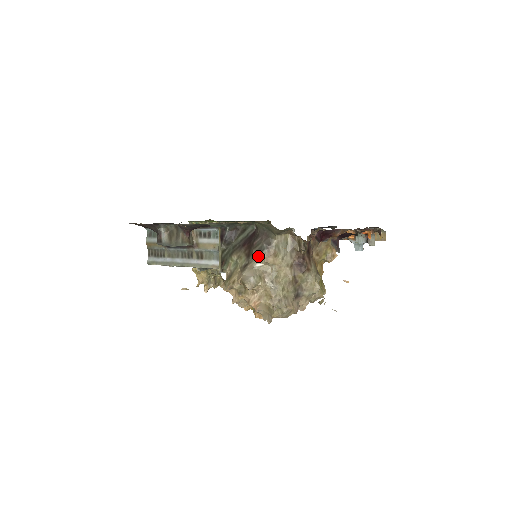
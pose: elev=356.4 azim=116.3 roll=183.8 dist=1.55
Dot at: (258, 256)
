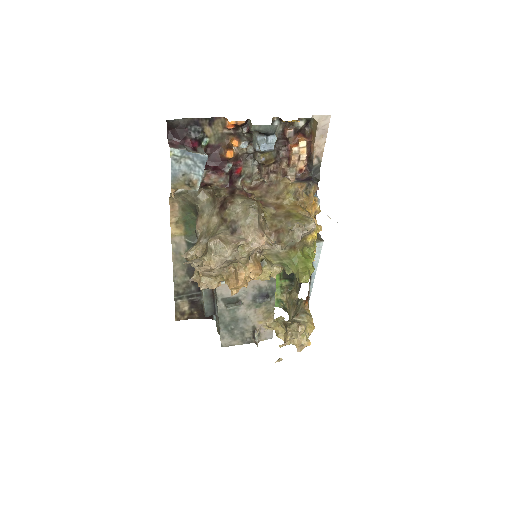
Dot at: (196, 232)
